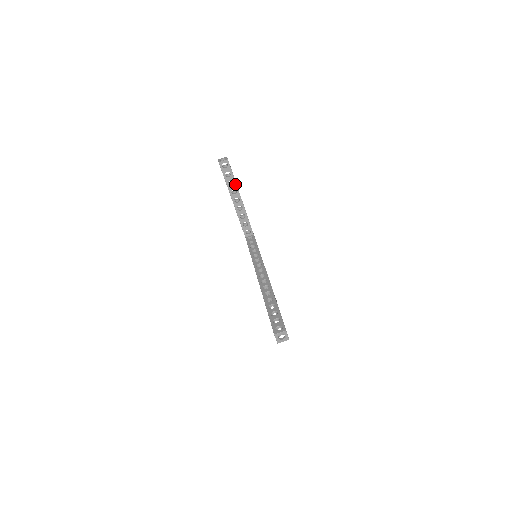
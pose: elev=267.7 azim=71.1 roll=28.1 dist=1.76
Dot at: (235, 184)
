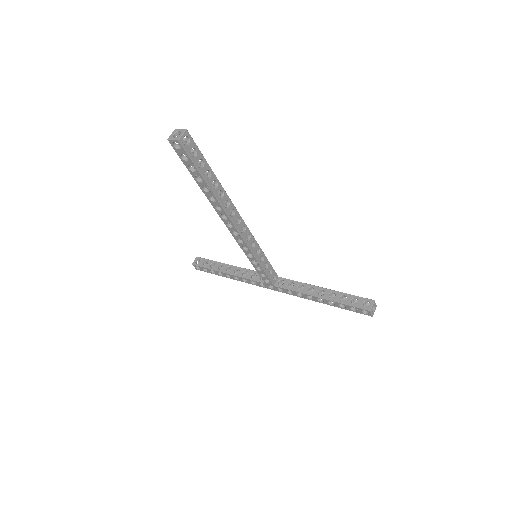
Dot at: (216, 263)
